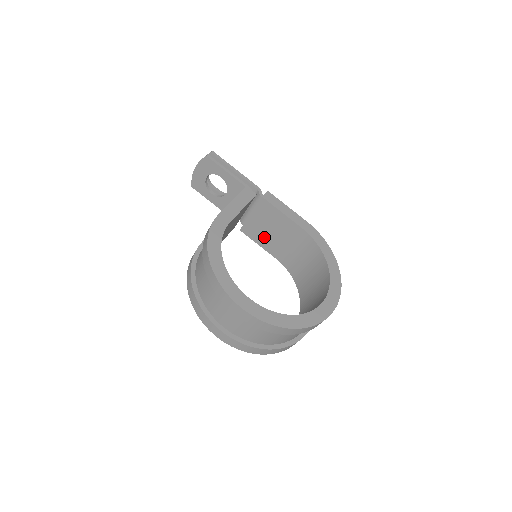
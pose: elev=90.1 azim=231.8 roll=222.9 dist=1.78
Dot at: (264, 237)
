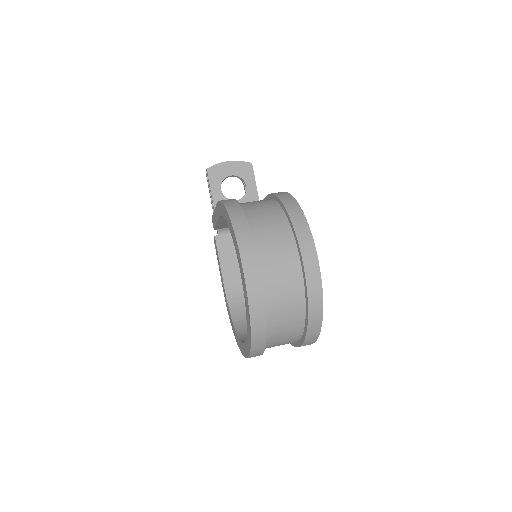
Dot at: (234, 259)
